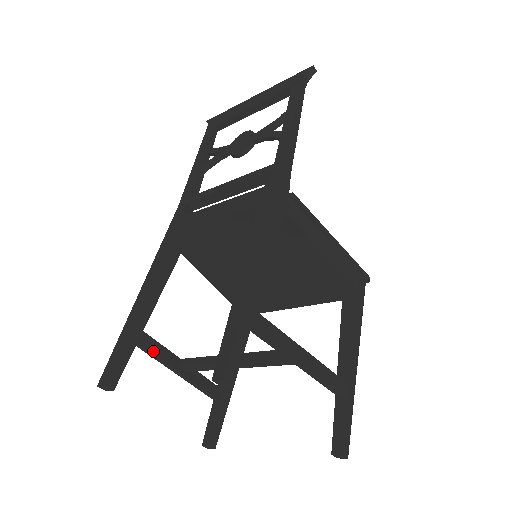
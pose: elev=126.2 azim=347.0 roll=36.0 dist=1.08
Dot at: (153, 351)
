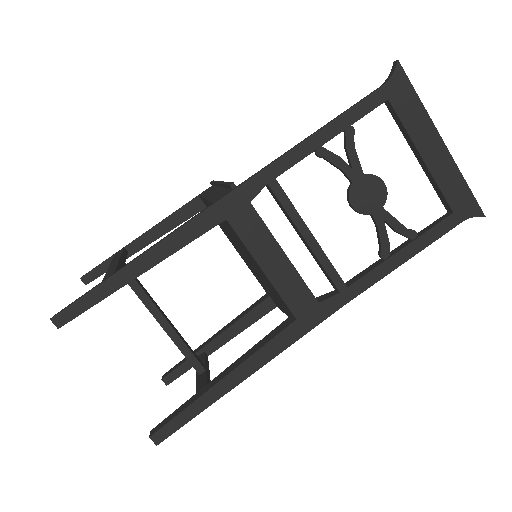
Dot at: occluded
